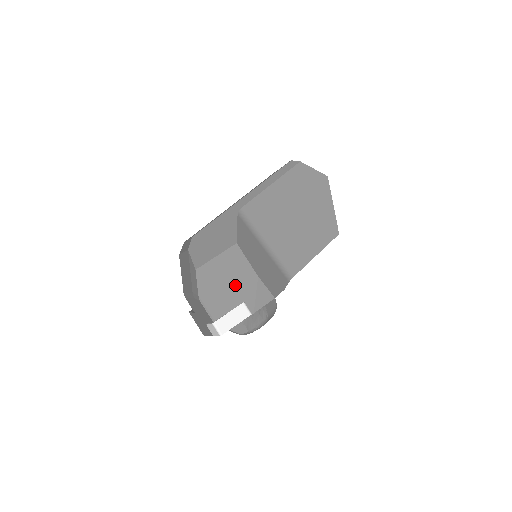
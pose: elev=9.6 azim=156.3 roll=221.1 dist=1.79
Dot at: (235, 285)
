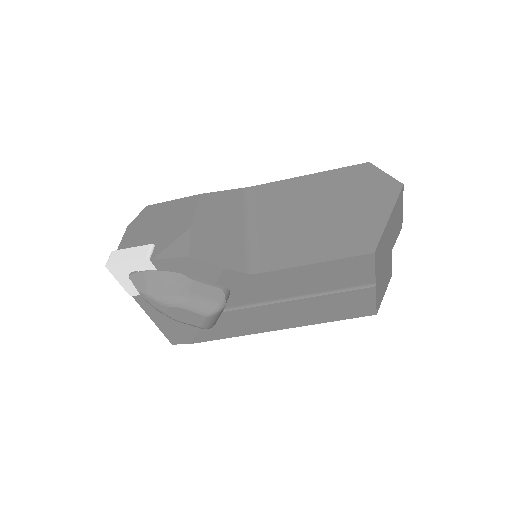
Dot at: (163, 228)
